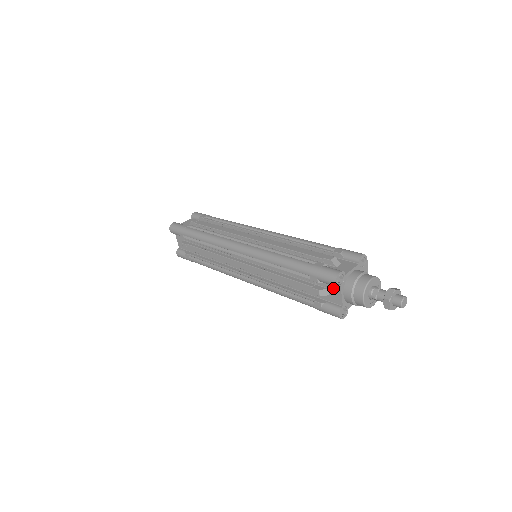
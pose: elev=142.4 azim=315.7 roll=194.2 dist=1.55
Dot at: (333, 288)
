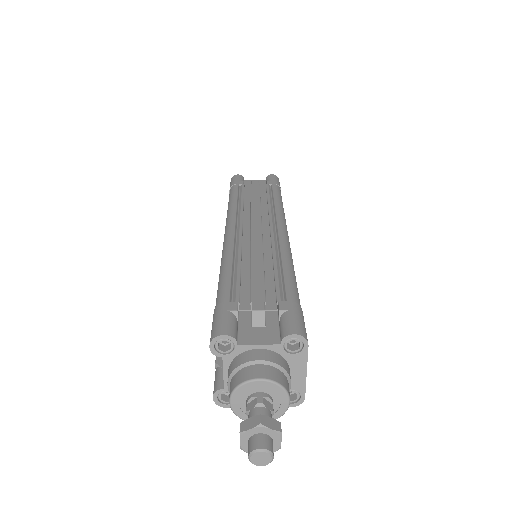
Dot at: occluded
